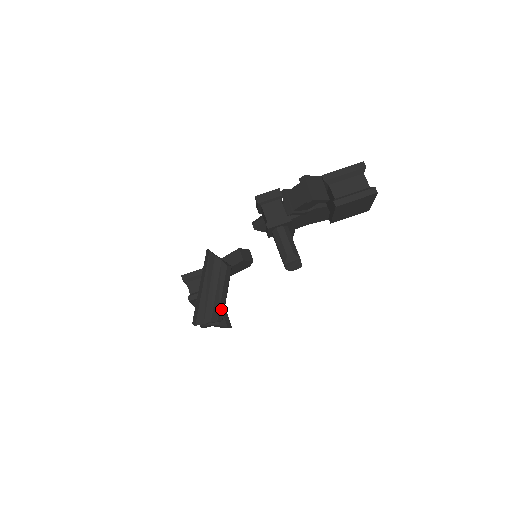
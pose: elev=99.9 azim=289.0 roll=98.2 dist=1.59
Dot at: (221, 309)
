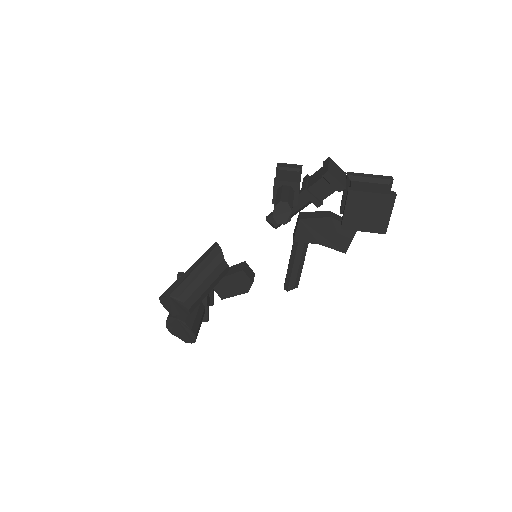
Dot at: (195, 295)
